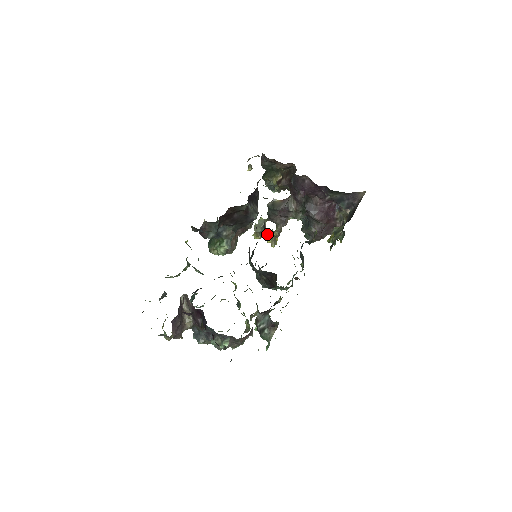
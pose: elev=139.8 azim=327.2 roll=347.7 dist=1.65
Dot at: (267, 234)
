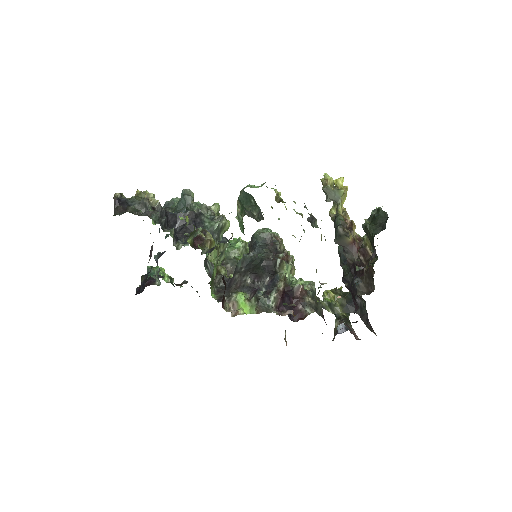
Dot at: occluded
